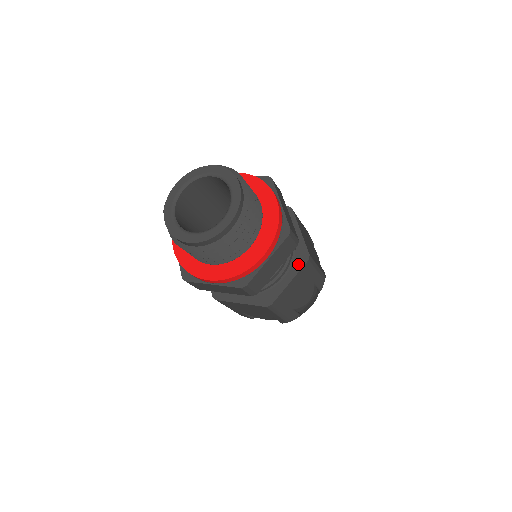
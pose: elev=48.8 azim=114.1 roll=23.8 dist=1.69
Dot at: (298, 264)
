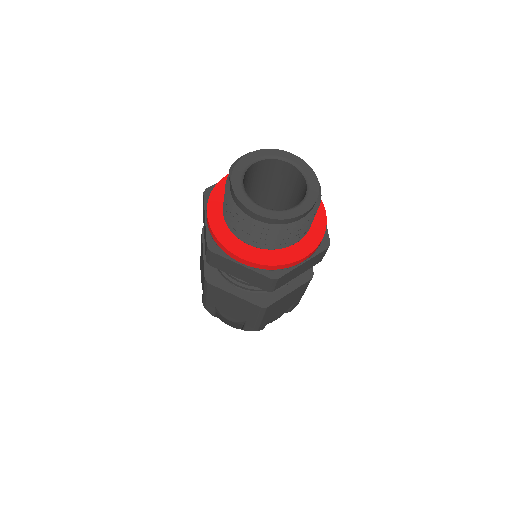
Dot at: (301, 279)
